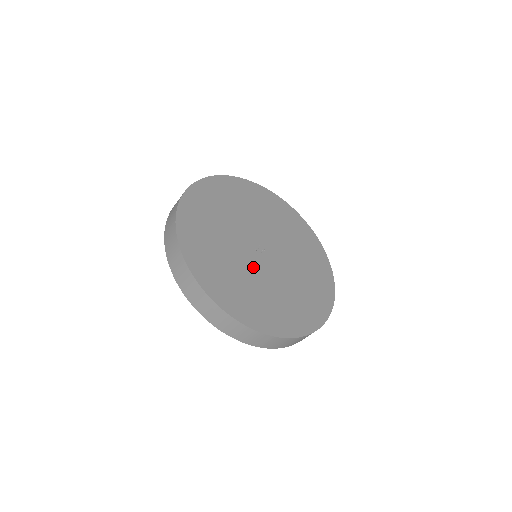
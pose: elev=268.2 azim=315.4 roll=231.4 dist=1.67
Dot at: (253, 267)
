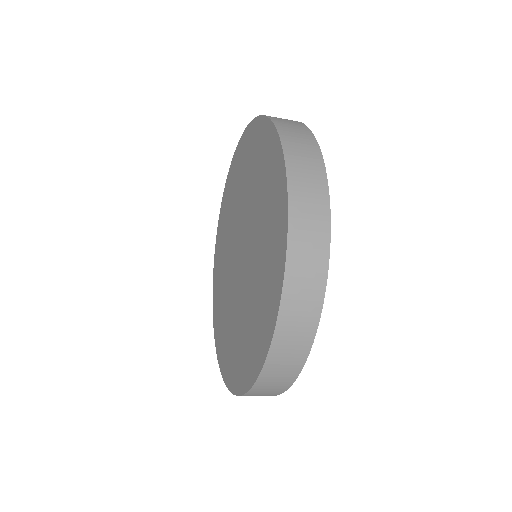
Dot at: occluded
